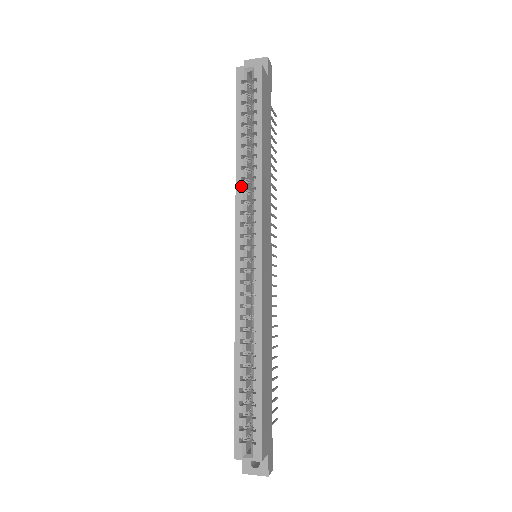
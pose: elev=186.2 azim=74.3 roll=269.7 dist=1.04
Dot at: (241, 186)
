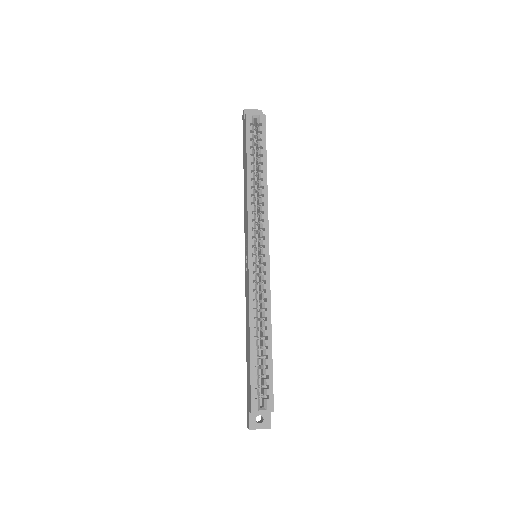
Dot at: (252, 200)
